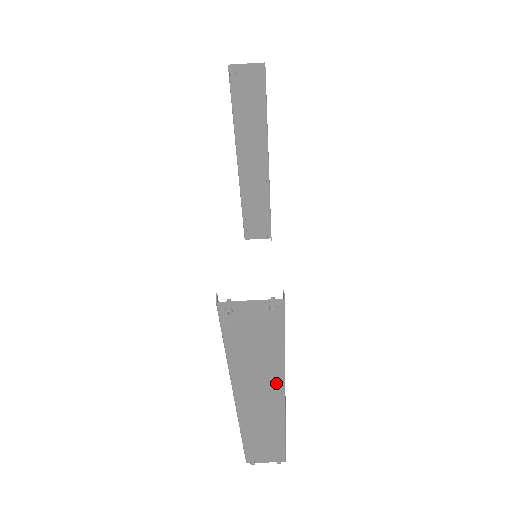
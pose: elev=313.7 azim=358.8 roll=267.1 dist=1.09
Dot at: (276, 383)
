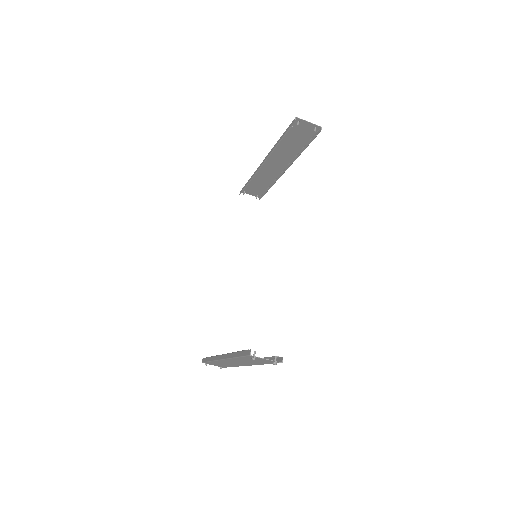
Dot at: (250, 364)
